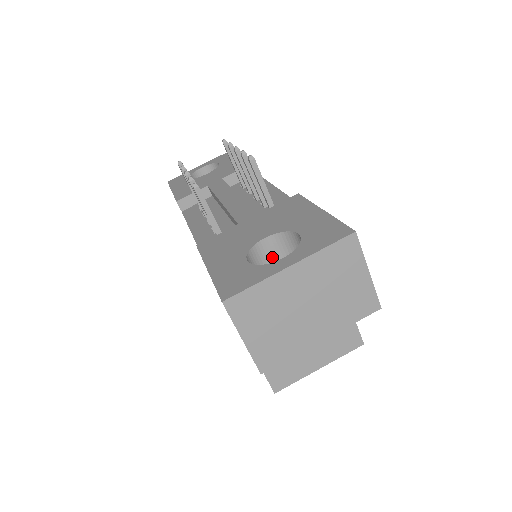
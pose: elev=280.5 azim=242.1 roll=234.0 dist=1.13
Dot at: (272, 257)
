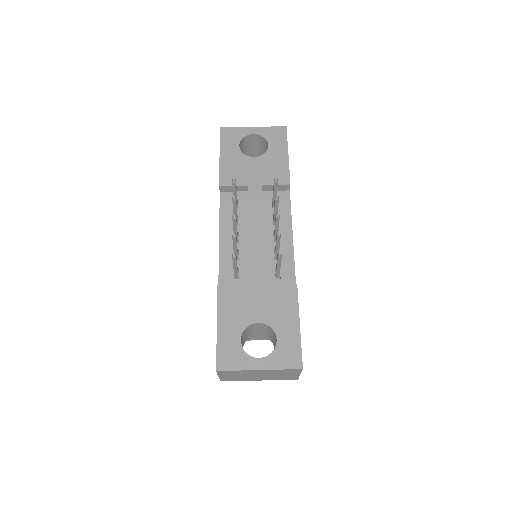
Dot at: (258, 327)
